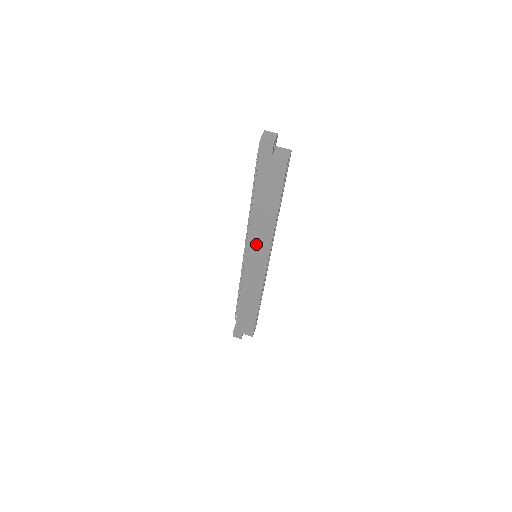
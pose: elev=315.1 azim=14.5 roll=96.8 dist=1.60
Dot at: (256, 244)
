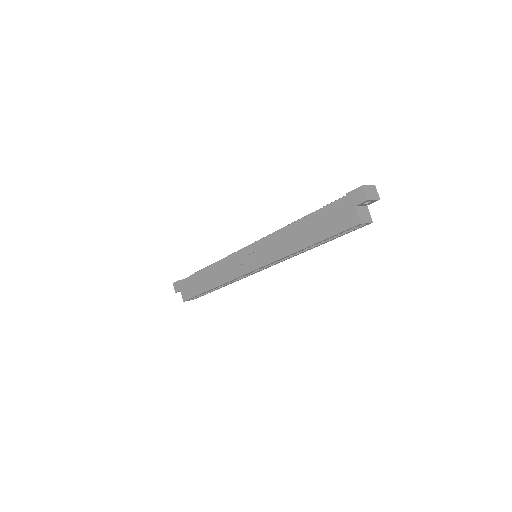
Dot at: (266, 248)
